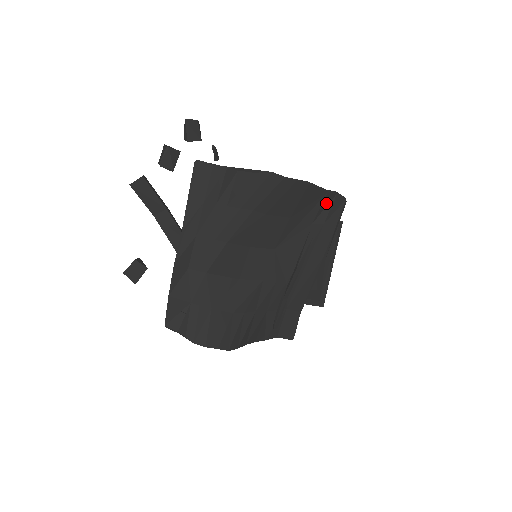
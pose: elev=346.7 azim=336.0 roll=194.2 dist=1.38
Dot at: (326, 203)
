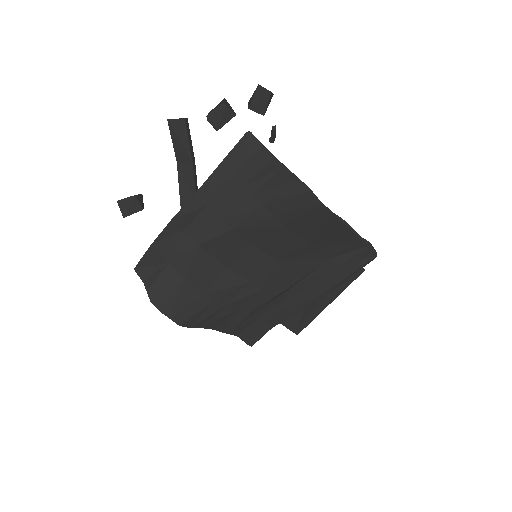
Dot at: (353, 248)
